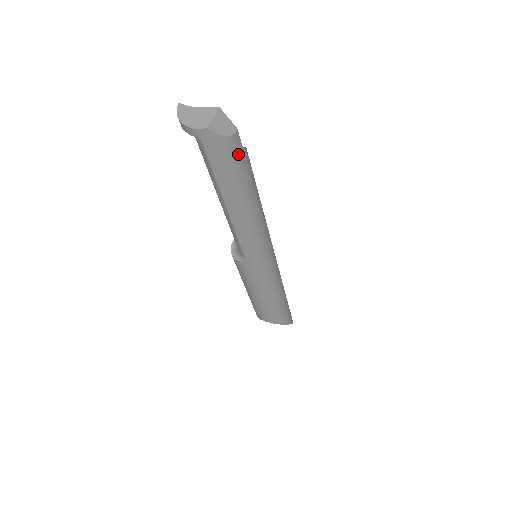
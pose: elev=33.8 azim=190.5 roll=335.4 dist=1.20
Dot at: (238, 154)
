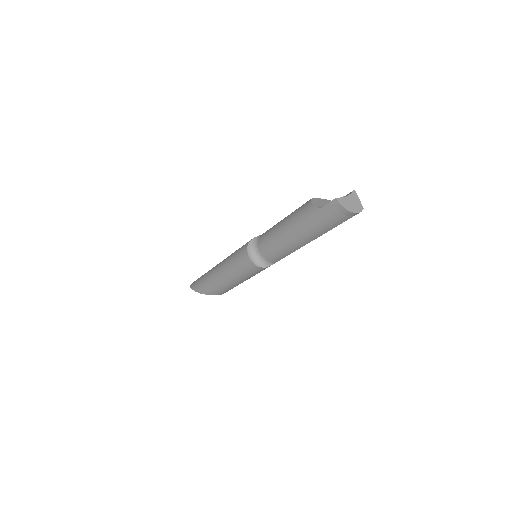
Dot at: occluded
